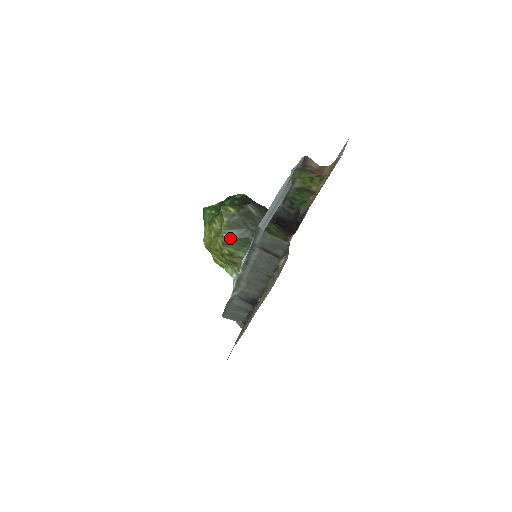
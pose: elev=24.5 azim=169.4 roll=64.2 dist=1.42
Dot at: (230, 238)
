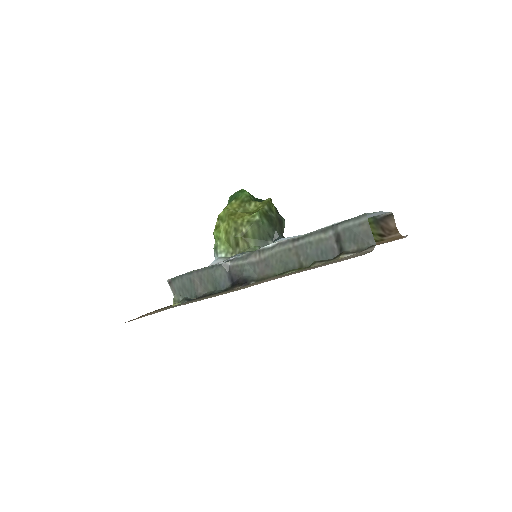
Dot at: (260, 223)
